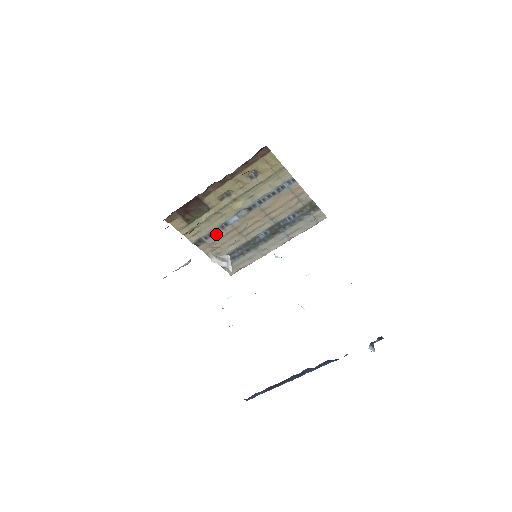
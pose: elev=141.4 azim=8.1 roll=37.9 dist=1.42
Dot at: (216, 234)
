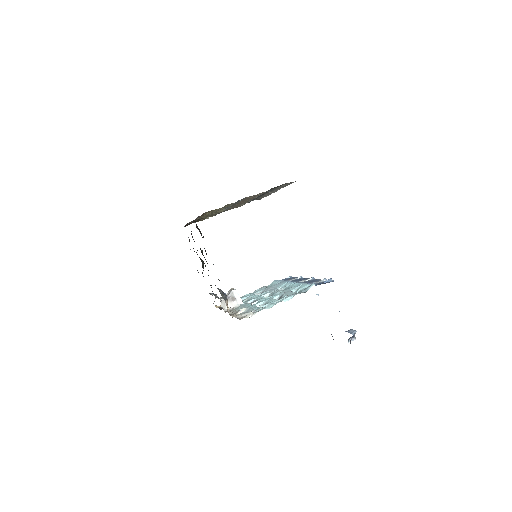
Dot at: occluded
